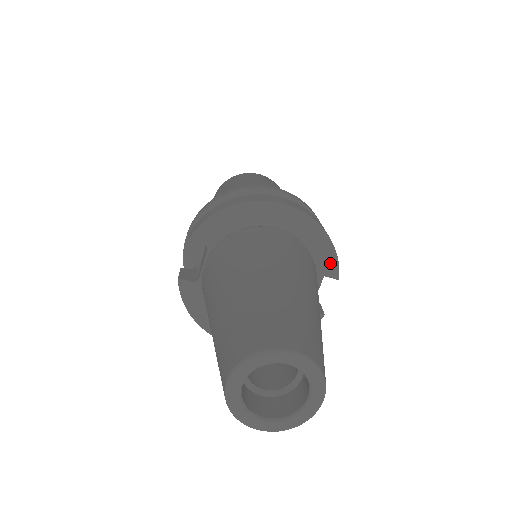
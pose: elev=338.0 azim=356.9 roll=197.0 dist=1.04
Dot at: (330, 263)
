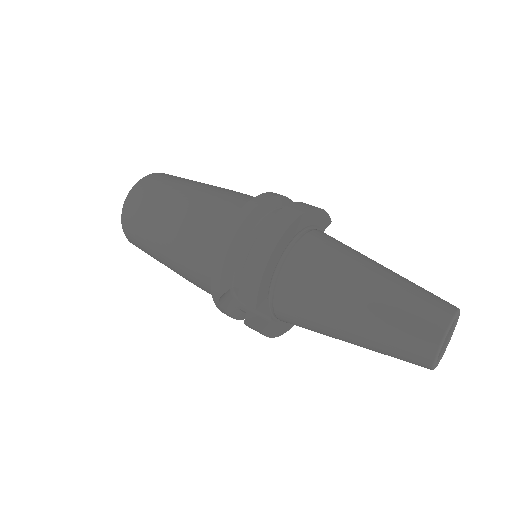
Dot at: (325, 220)
